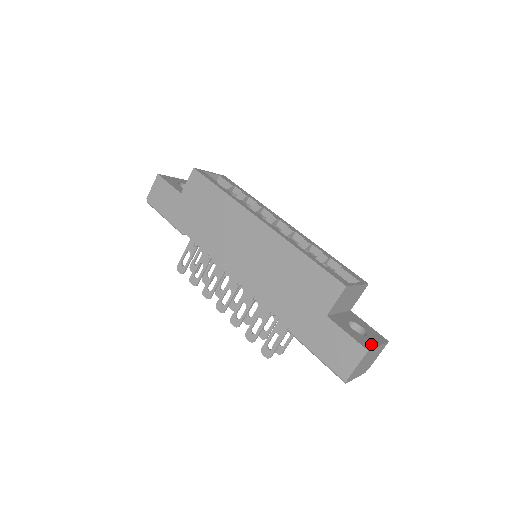
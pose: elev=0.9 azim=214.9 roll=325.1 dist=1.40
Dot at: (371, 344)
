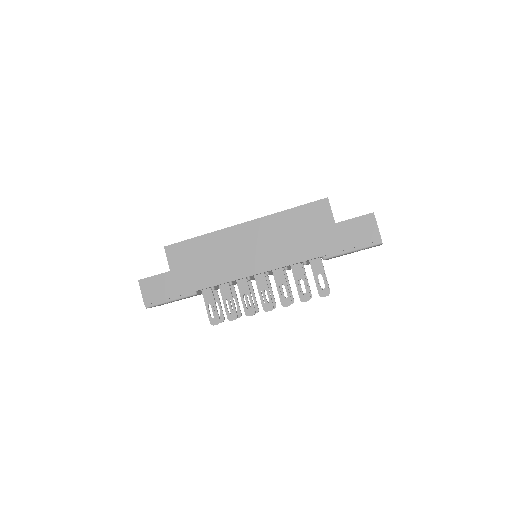
Dot at: occluded
